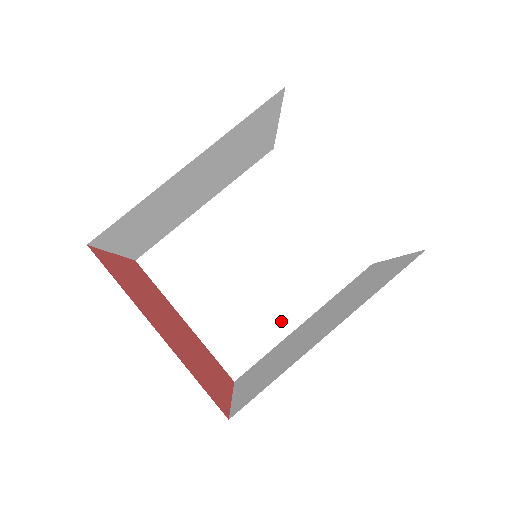
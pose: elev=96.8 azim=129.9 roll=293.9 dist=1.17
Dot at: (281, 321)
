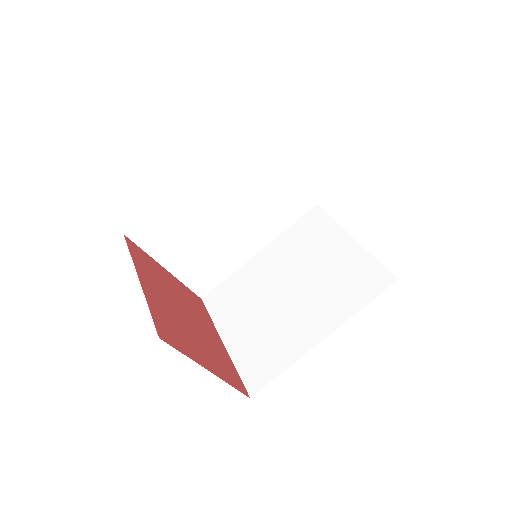
Dot at: (302, 340)
